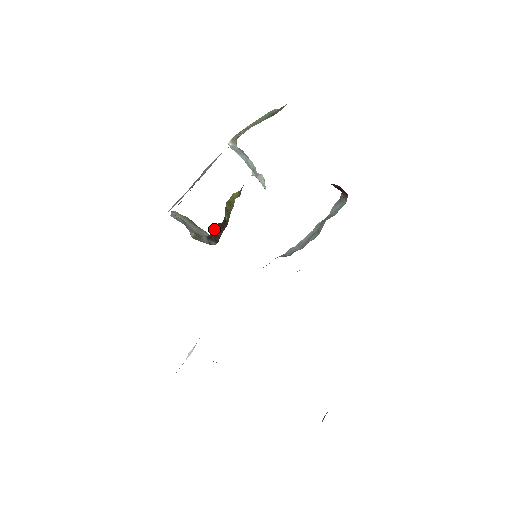
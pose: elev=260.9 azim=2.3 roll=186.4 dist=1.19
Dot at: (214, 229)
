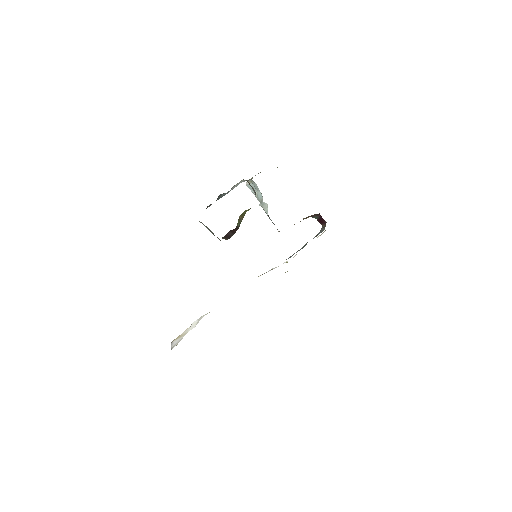
Dot at: (228, 233)
